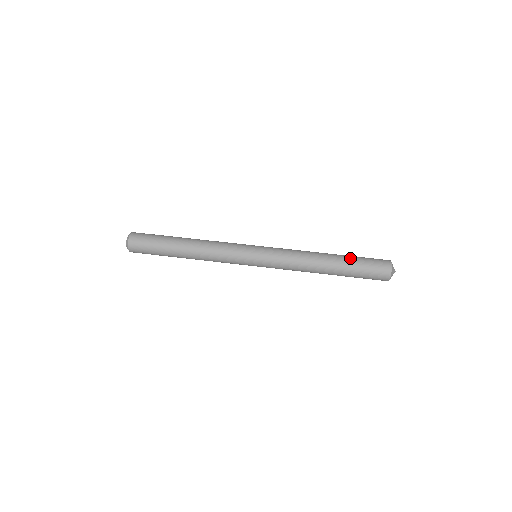
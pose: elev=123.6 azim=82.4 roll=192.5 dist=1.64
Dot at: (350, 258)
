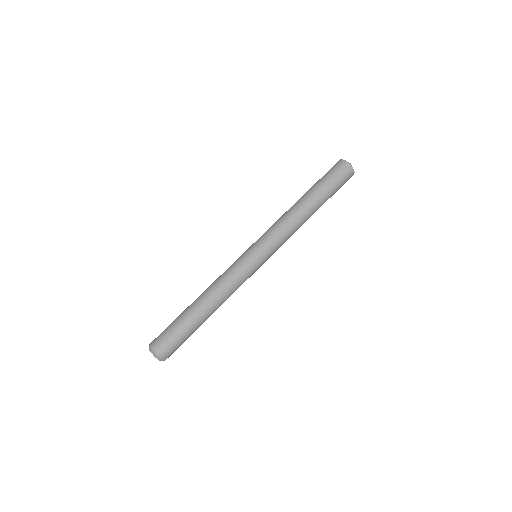
Dot at: (323, 190)
